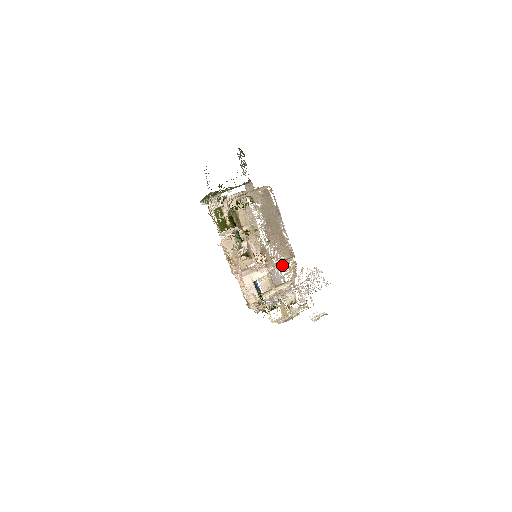
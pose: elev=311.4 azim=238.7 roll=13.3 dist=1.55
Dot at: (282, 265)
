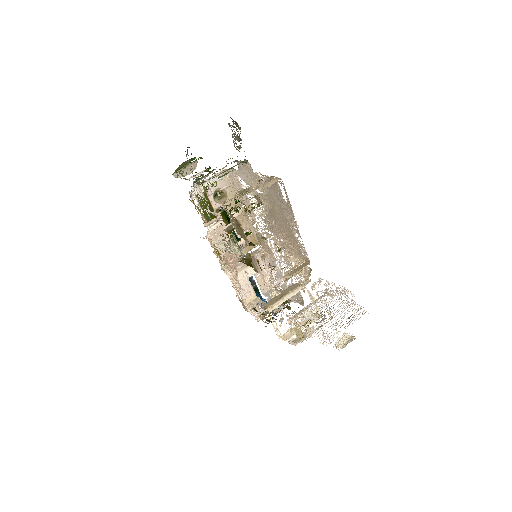
Dot at: occluded
